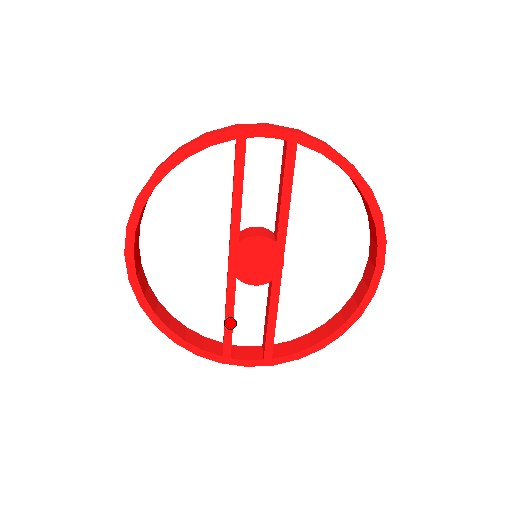
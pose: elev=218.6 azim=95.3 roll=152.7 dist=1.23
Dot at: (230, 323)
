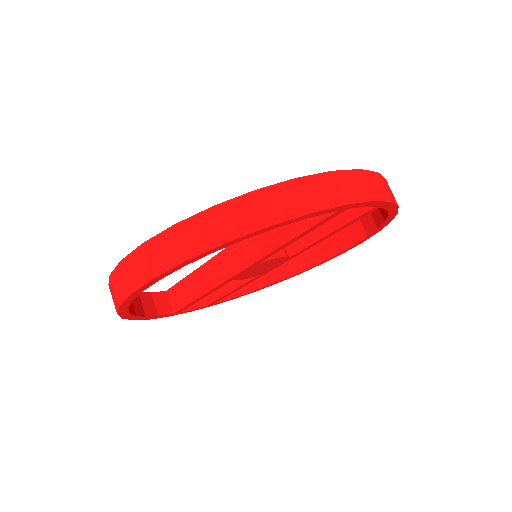
Dot at: (199, 299)
